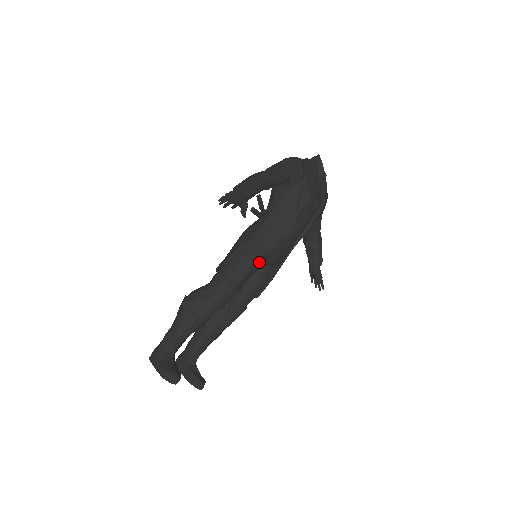
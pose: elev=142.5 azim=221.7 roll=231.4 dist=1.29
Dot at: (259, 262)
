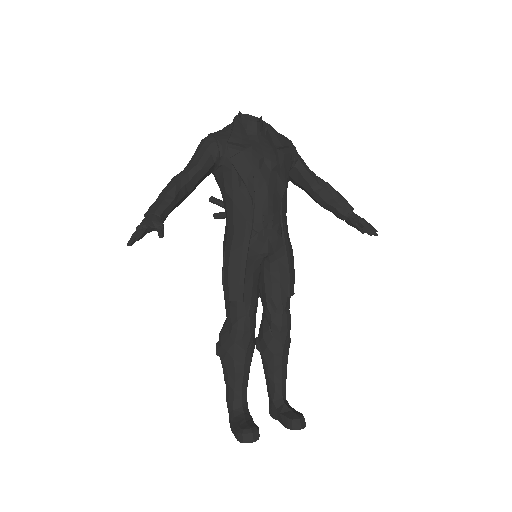
Dot at: (250, 262)
